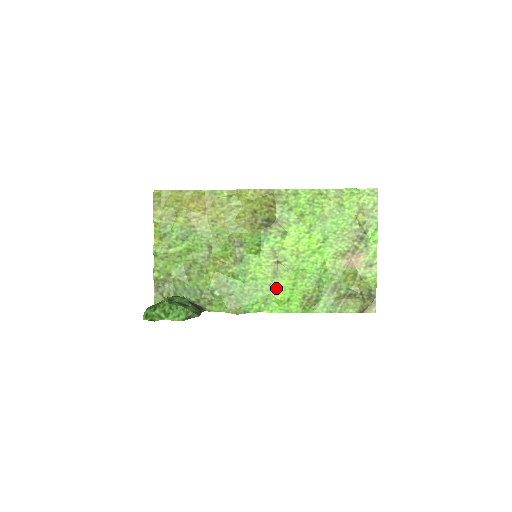
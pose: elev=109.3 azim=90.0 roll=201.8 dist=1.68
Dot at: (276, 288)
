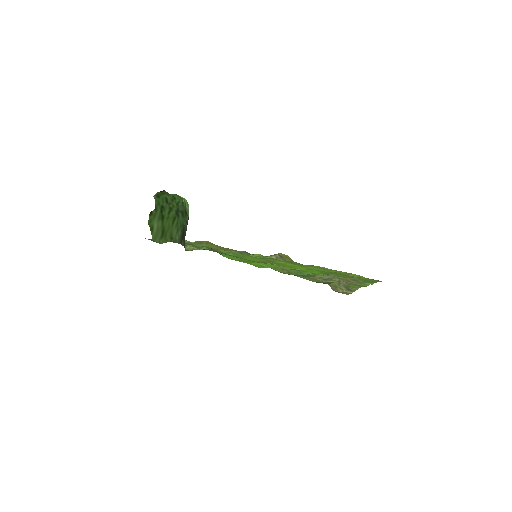
Dot at: (258, 262)
